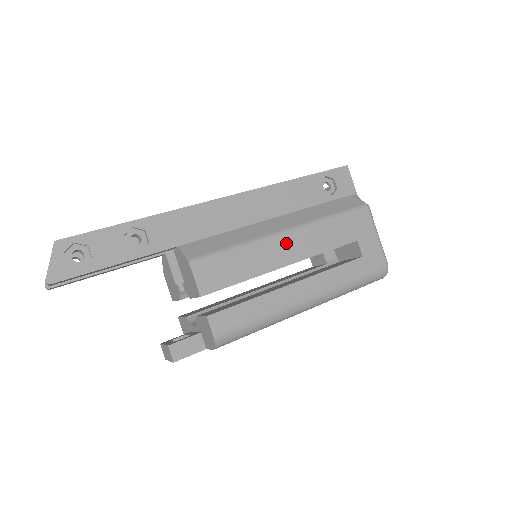
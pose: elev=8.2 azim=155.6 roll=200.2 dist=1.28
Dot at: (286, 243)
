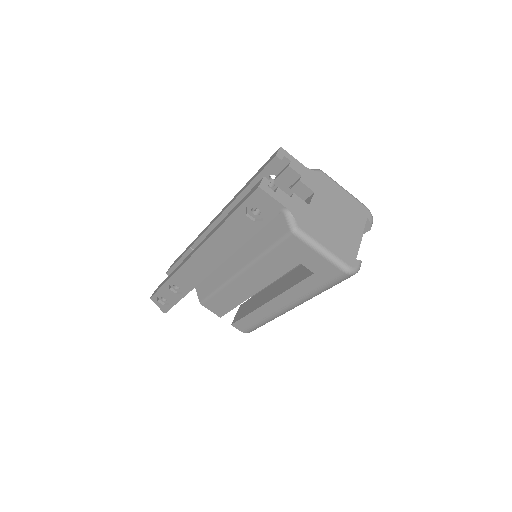
Dot at: (244, 281)
